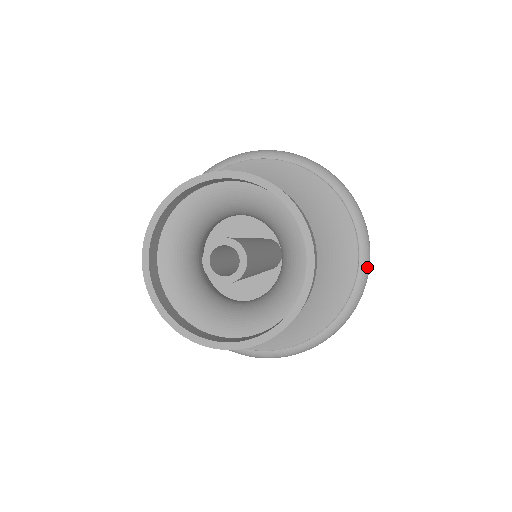
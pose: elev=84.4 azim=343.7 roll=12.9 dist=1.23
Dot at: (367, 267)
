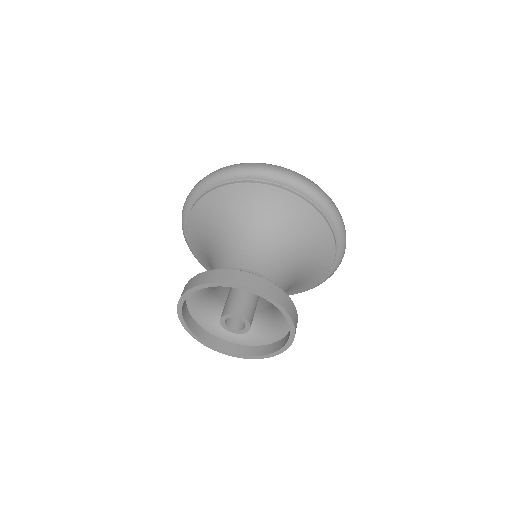
Dot at: (339, 264)
